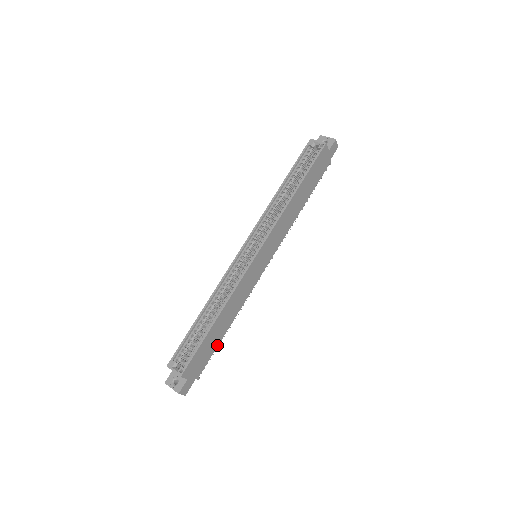
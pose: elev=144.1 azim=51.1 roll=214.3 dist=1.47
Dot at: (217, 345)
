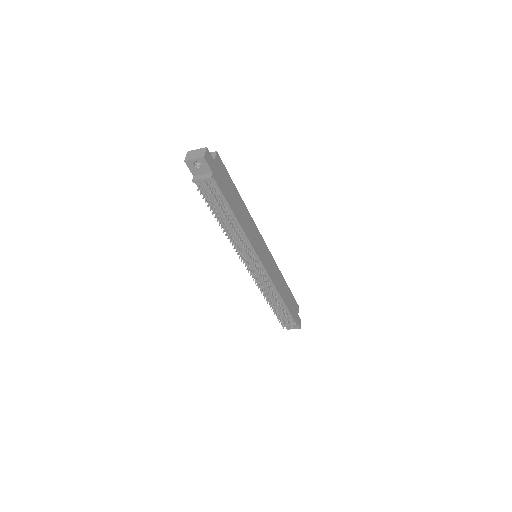
Dot at: (228, 203)
